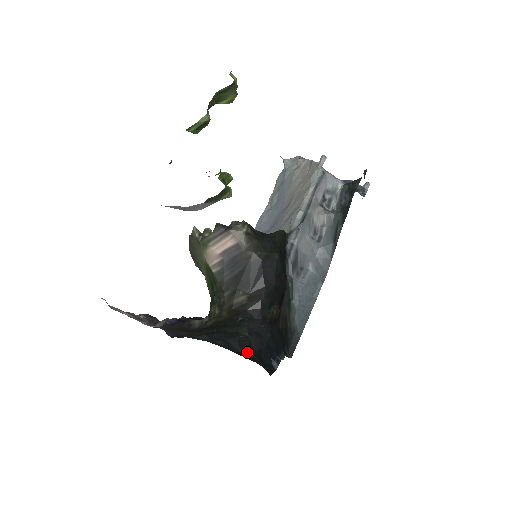
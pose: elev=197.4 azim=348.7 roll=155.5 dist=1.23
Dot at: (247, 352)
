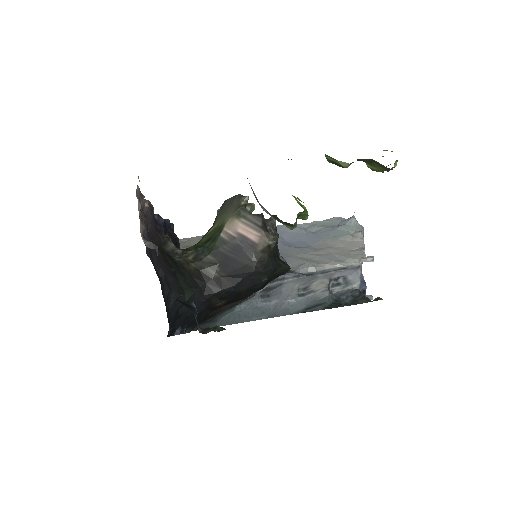
Dot at: (173, 311)
